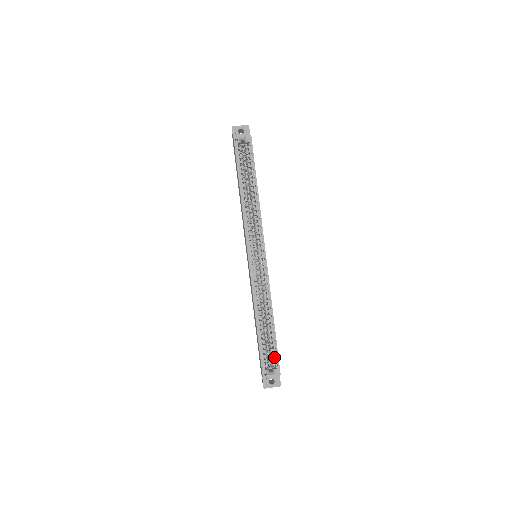
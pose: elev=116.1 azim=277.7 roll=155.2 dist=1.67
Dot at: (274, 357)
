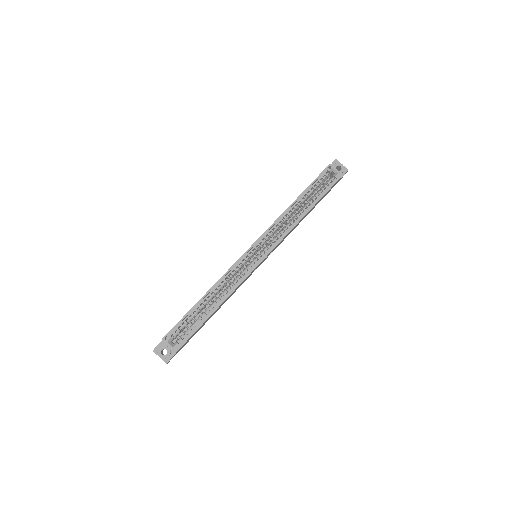
Dot at: (187, 336)
